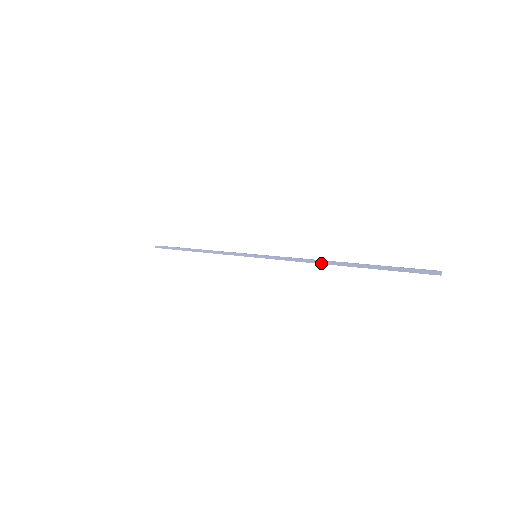
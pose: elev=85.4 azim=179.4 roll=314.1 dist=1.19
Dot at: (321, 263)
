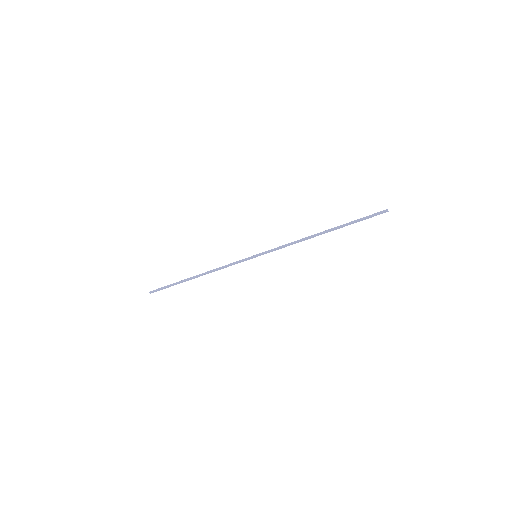
Dot at: occluded
